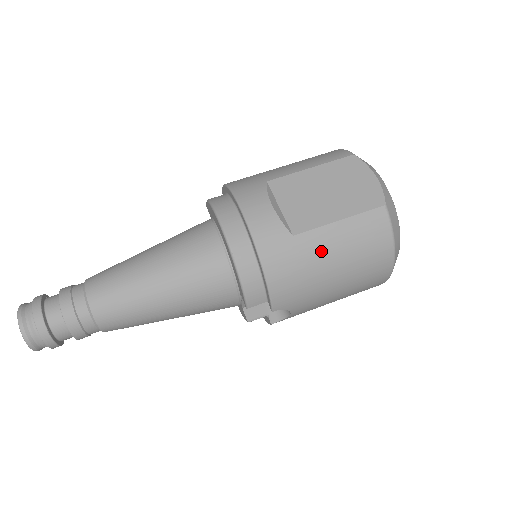
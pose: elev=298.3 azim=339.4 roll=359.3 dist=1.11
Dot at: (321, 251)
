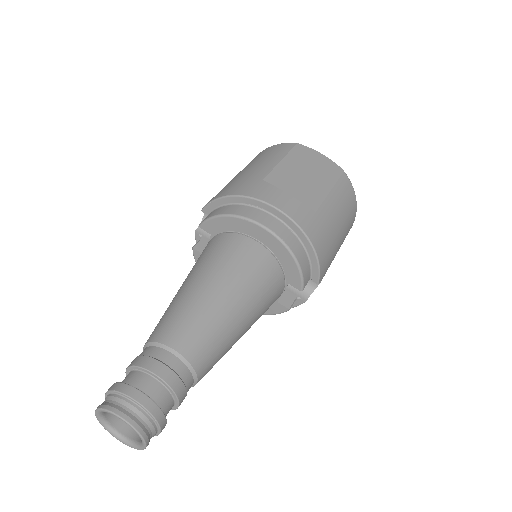
Dot at: (332, 218)
